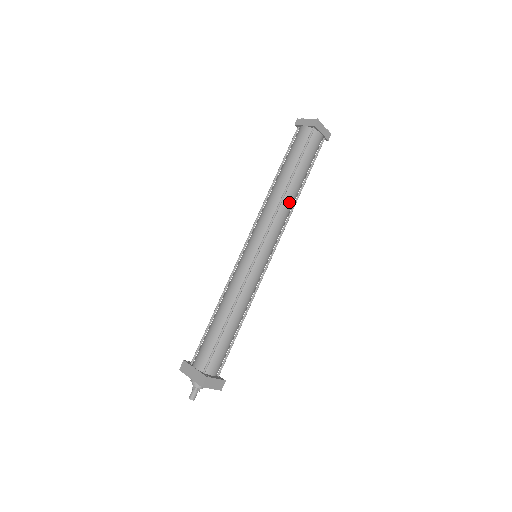
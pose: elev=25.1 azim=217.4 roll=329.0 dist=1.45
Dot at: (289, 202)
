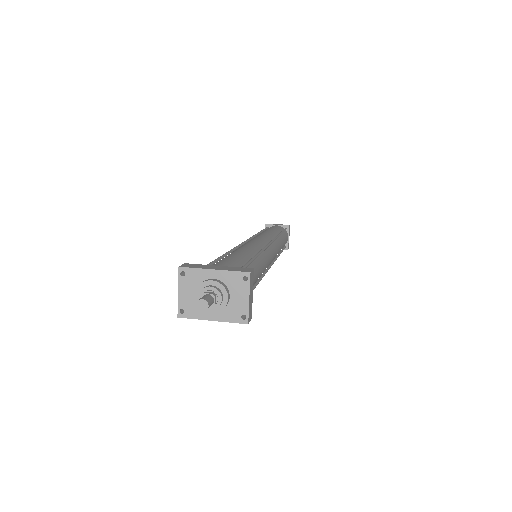
Dot at: (280, 245)
